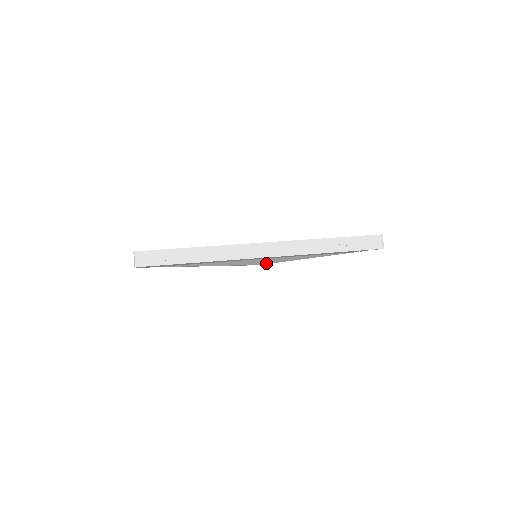
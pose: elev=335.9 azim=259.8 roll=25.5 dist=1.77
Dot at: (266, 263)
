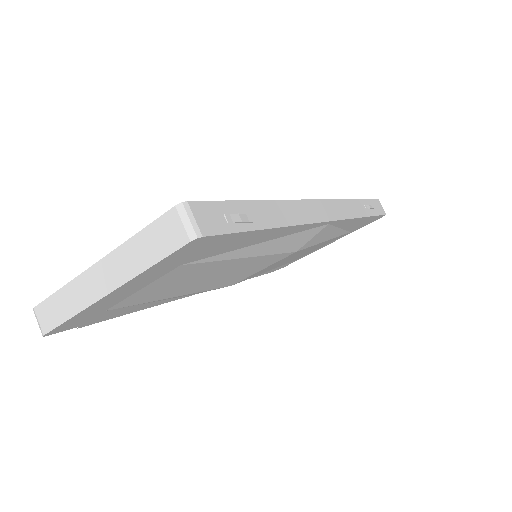
Dot at: (303, 247)
